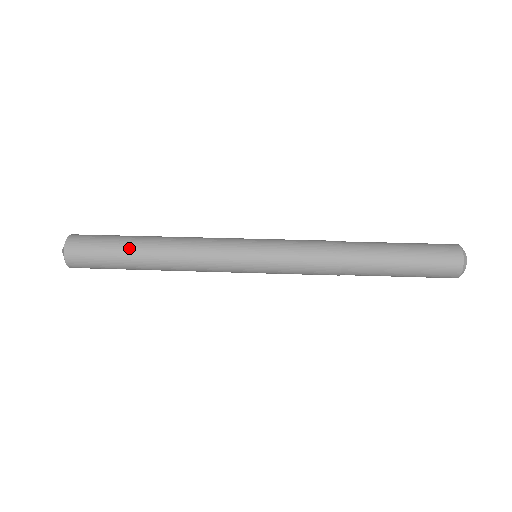
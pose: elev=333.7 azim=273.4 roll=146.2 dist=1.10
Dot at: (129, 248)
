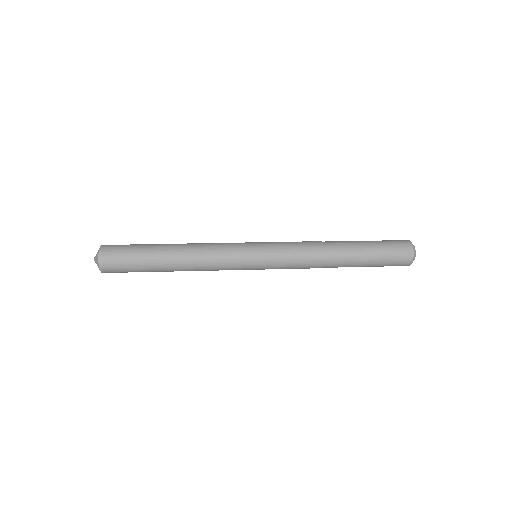
Dot at: (154, 261)
